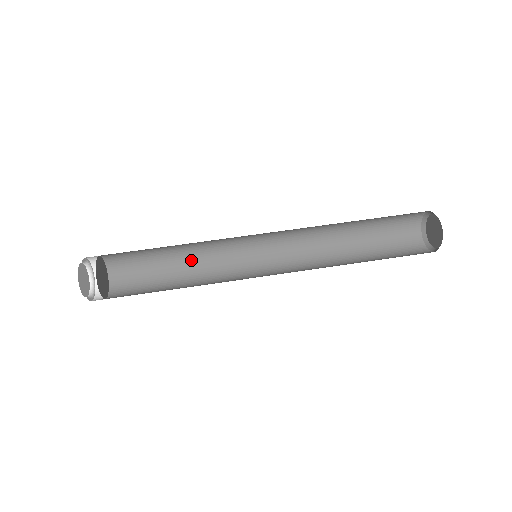
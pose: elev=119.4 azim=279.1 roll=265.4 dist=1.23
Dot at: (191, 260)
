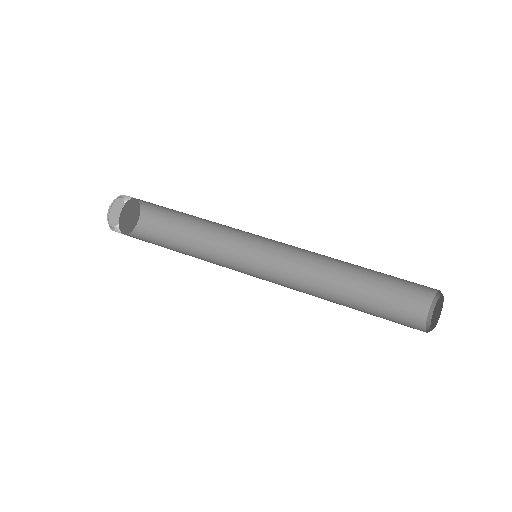
Dot at: (208, 225)
